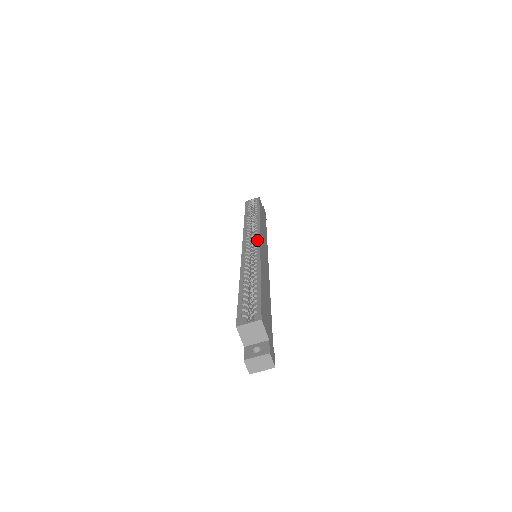
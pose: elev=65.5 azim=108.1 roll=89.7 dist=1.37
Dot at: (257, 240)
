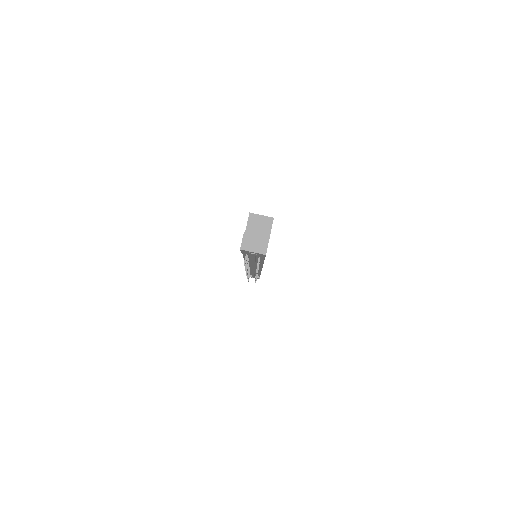
Dot at: occluded
